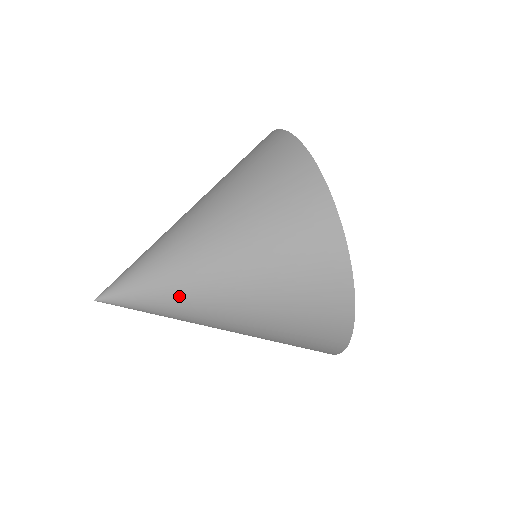
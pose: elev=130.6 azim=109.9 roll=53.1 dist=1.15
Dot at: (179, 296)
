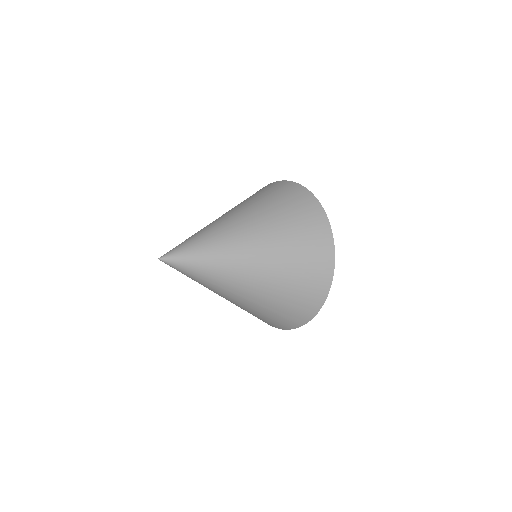
Dot at: (224, 266)
